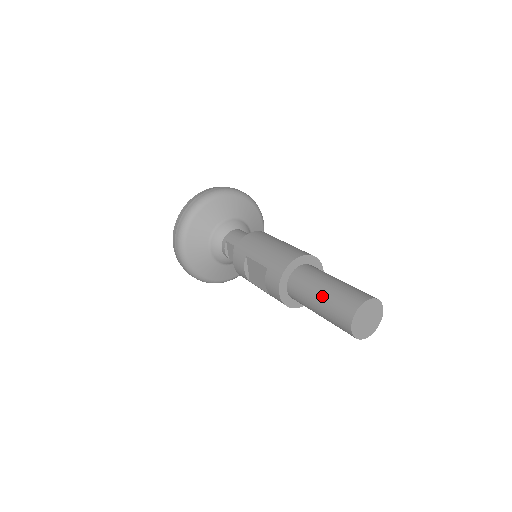
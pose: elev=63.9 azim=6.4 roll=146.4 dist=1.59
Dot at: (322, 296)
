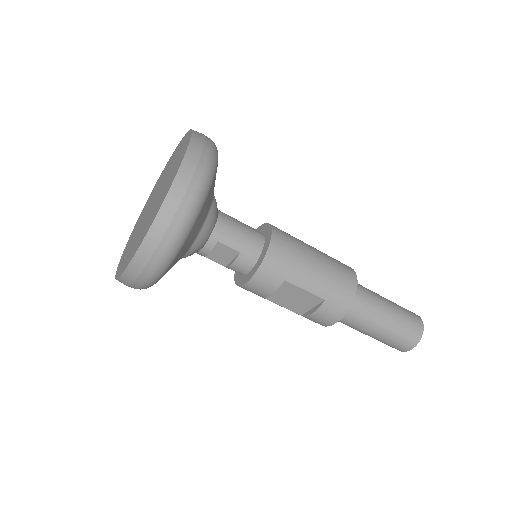
Dot at: (387, 326)
